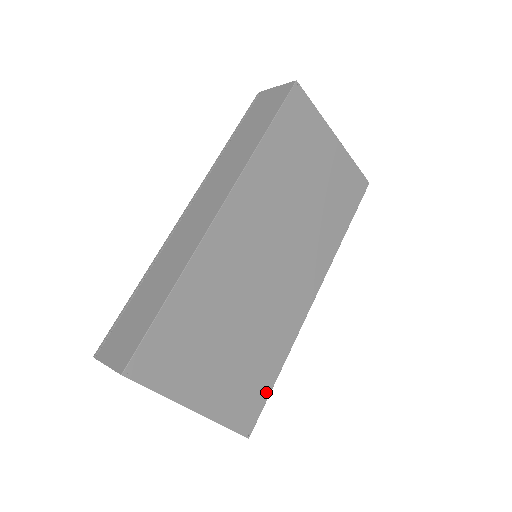
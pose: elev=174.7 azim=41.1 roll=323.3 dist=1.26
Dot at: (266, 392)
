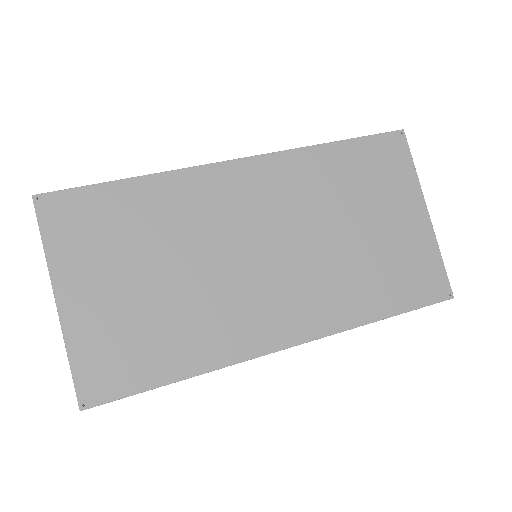
Dot at: (144, 383)
